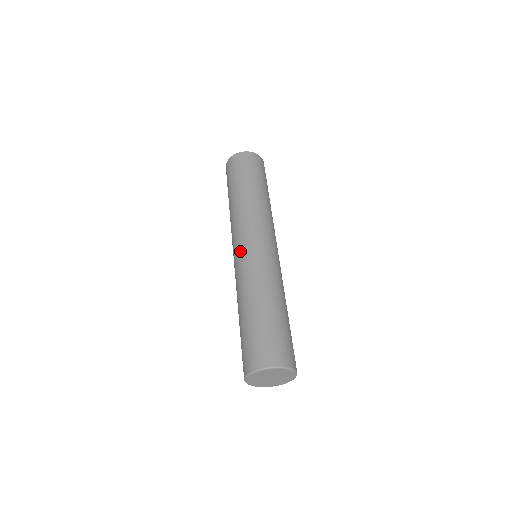
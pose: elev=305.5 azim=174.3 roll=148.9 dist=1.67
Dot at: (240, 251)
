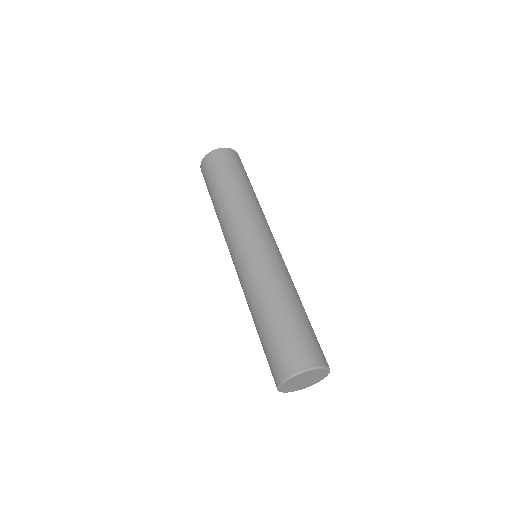
Dot at: (249, 249)
